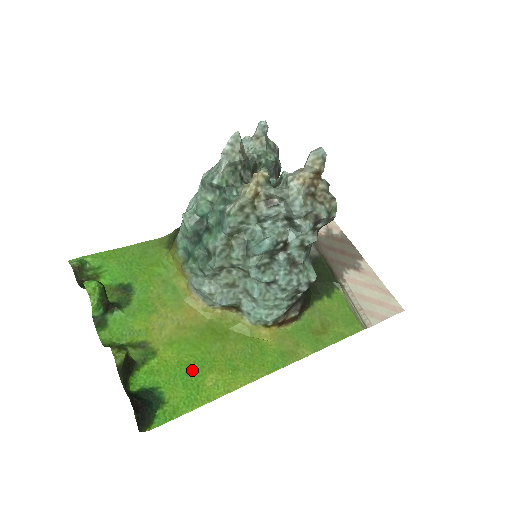
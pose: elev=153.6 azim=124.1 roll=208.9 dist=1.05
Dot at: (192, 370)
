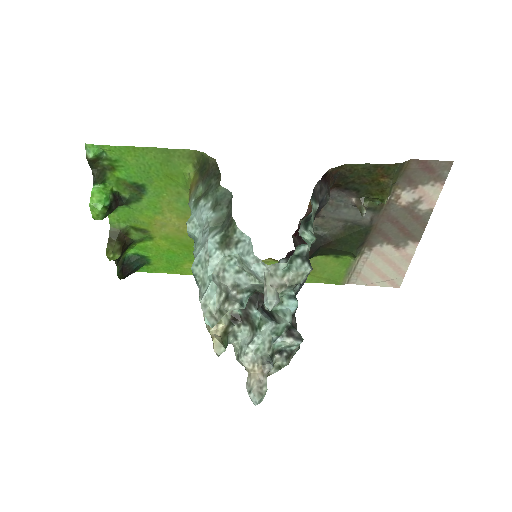
Dot at: (177, 257)
